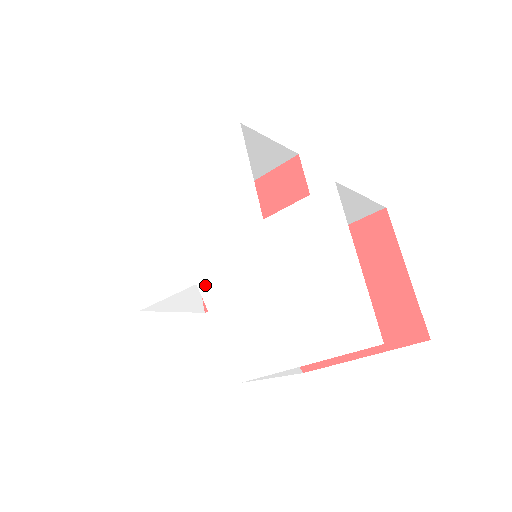
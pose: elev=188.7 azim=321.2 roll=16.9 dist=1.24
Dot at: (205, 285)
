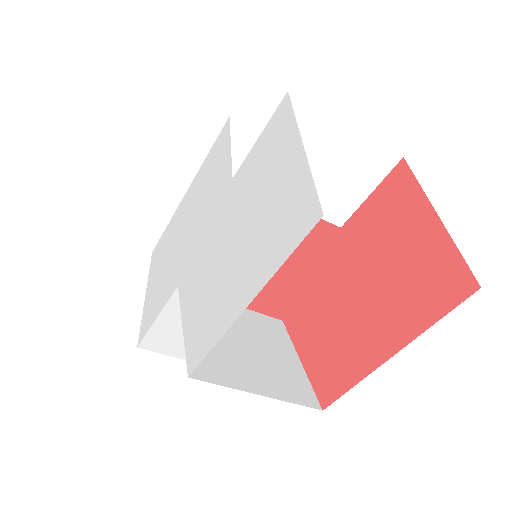
Dot at: (183, 281)
